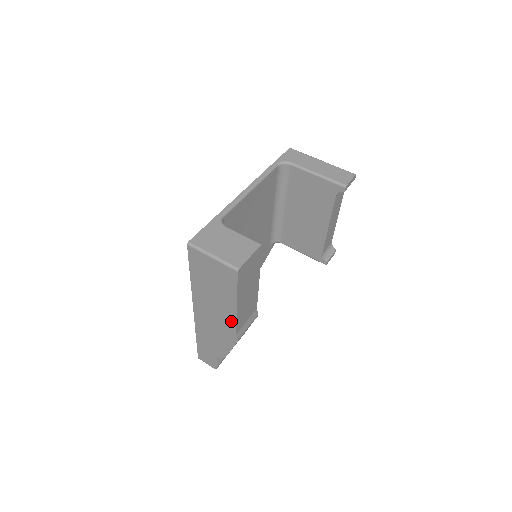
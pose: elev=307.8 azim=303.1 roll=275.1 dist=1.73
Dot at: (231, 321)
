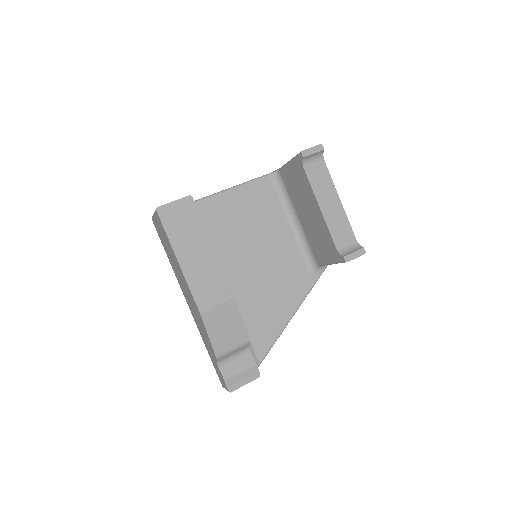
Dot at: (186, 284)
